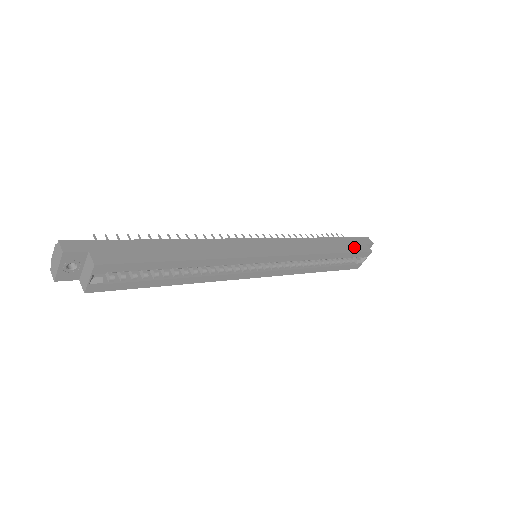
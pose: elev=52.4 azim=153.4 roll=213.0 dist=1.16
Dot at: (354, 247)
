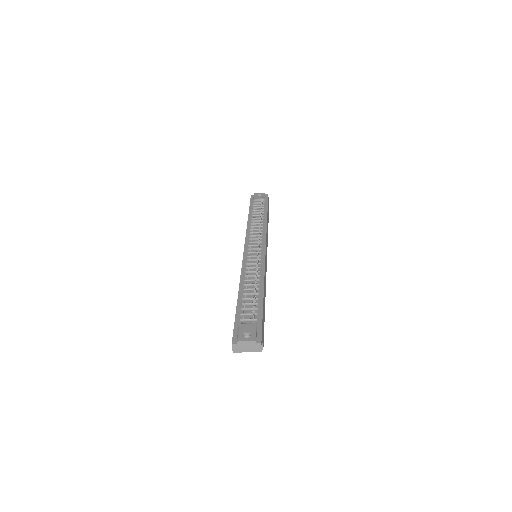
Dot at: (268, 215)
